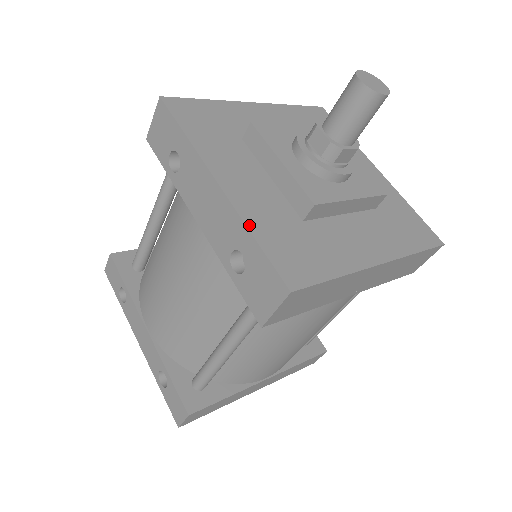
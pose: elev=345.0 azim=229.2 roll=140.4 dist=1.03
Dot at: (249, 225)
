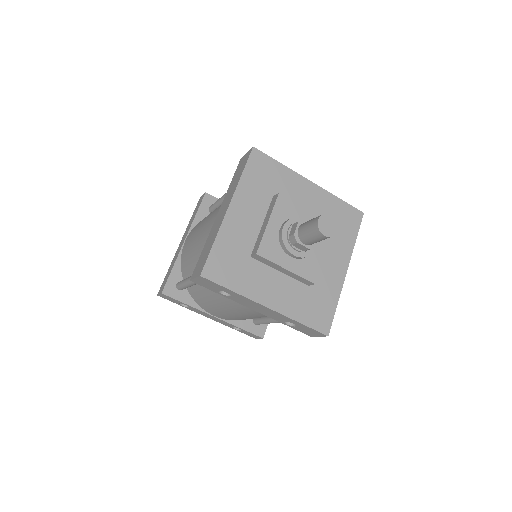
Dot at: (295, 319)
